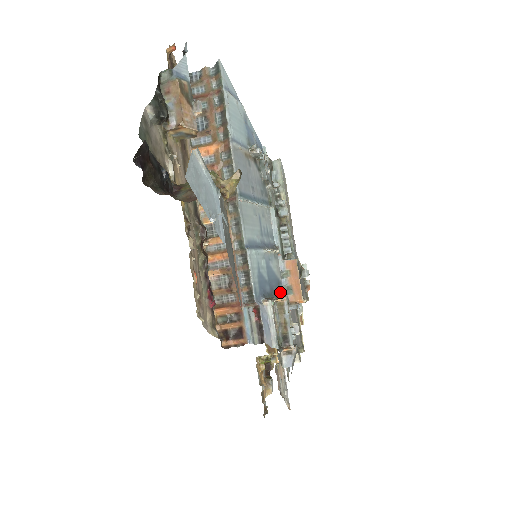
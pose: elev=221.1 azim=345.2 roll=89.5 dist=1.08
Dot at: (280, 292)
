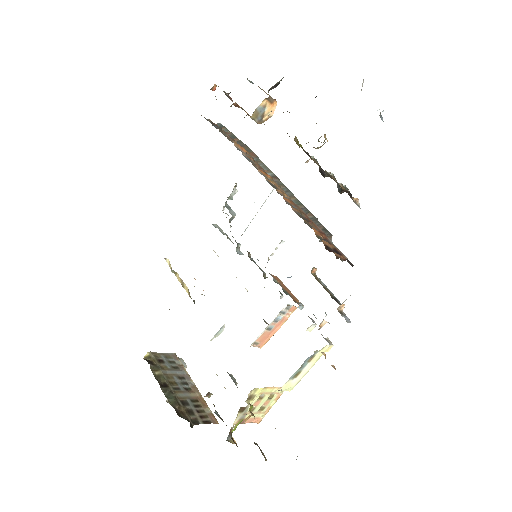
Dot at: occluded
